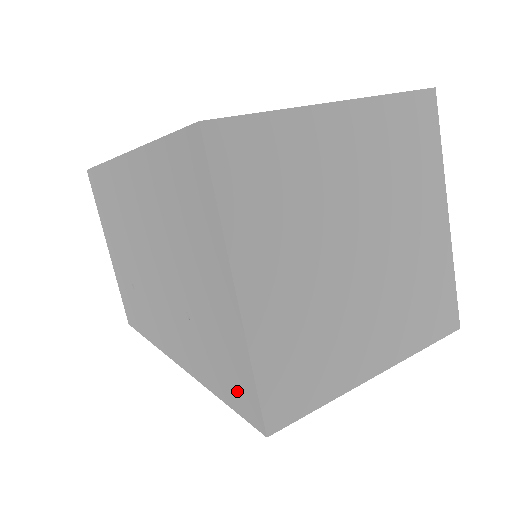
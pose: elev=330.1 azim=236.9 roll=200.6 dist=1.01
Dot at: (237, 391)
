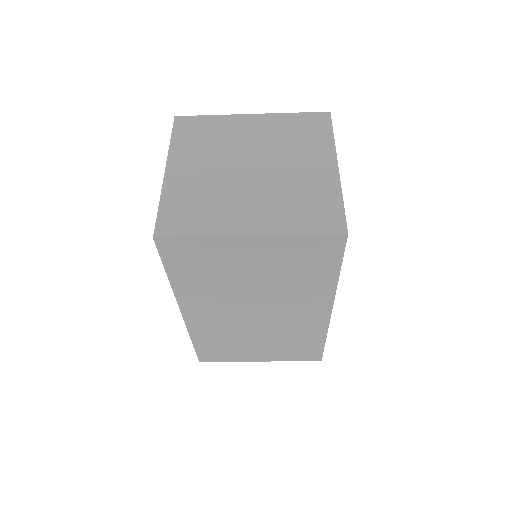
Dot at: occluded
